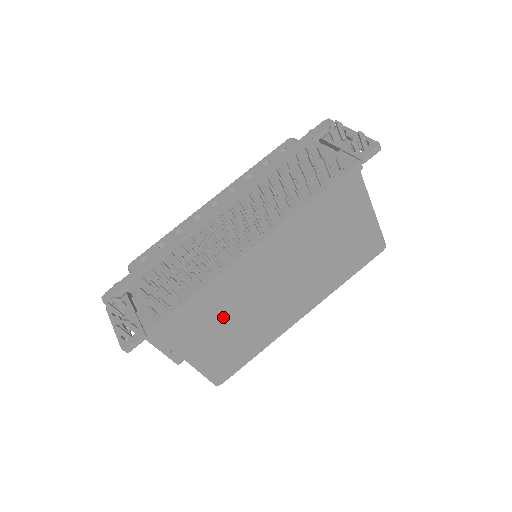
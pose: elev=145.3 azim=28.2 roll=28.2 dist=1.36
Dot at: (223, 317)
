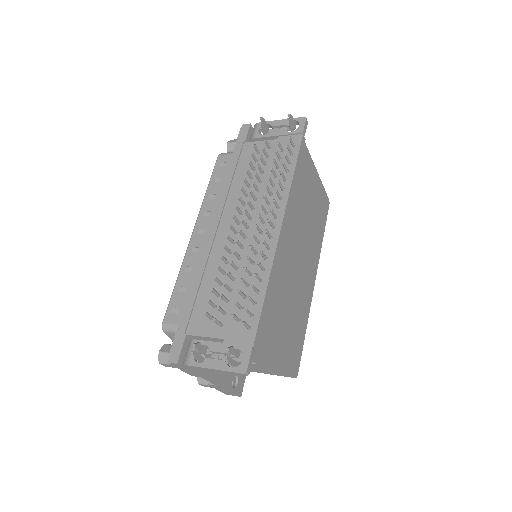
Dot at: (283, 306)
